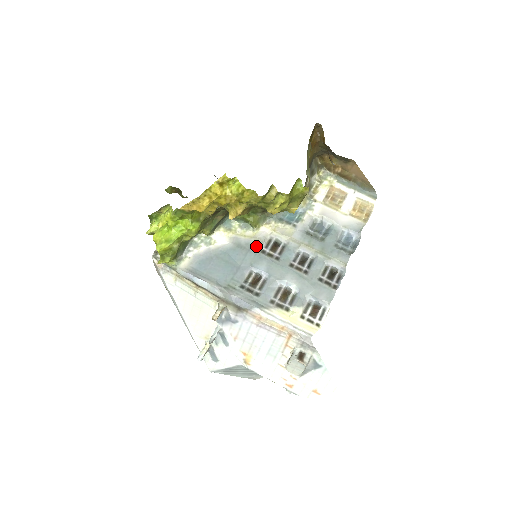
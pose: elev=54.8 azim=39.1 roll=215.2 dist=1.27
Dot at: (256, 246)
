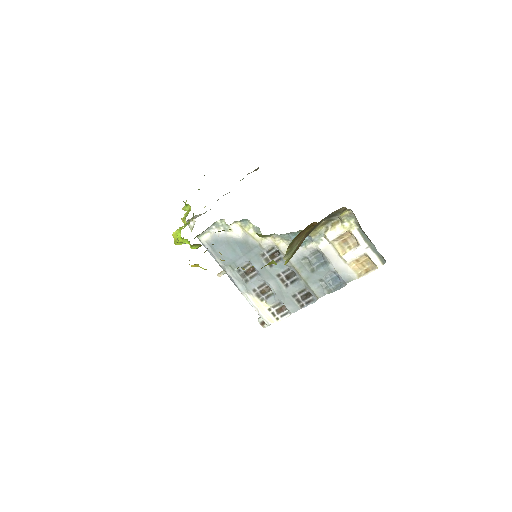
Dot at: (259, 249)
